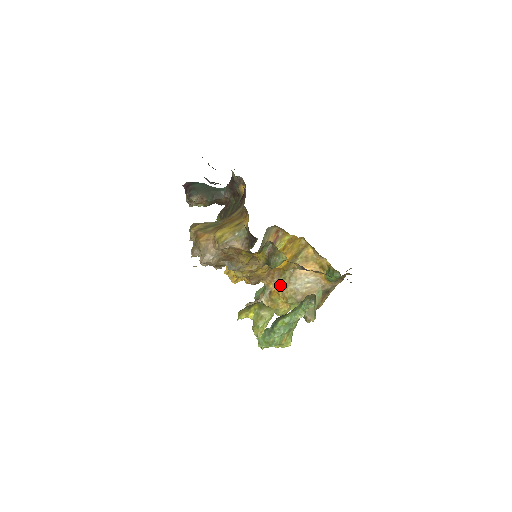
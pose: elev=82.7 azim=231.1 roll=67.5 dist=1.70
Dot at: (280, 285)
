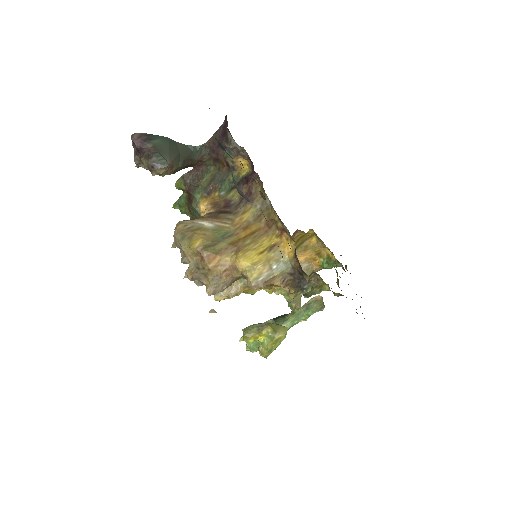
Dot at: occluded
